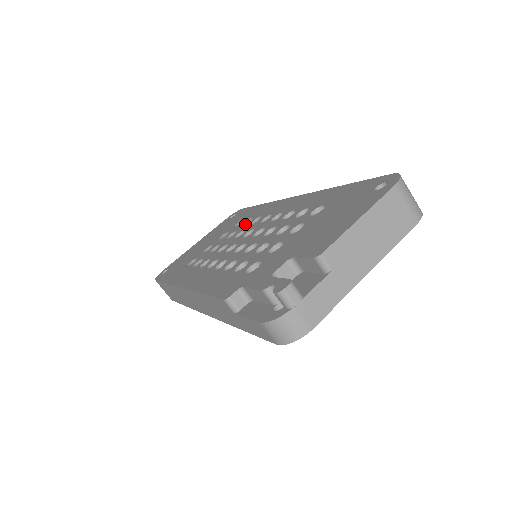
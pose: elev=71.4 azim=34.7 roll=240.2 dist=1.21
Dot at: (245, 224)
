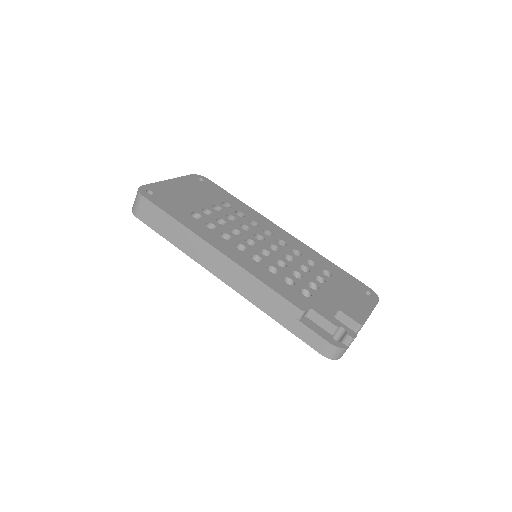
Dot at: occluded
